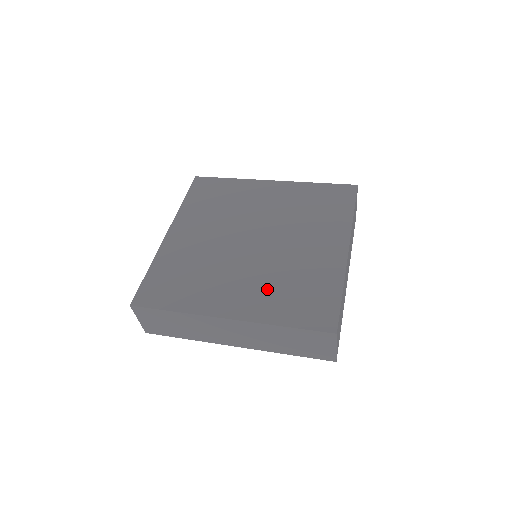
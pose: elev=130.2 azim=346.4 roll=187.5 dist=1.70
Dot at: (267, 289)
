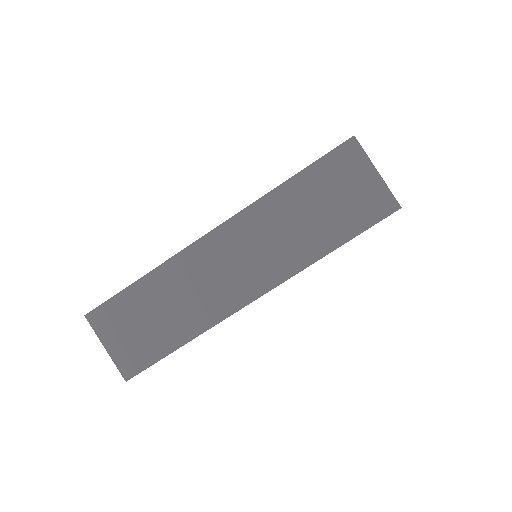
Dot at: occluded
